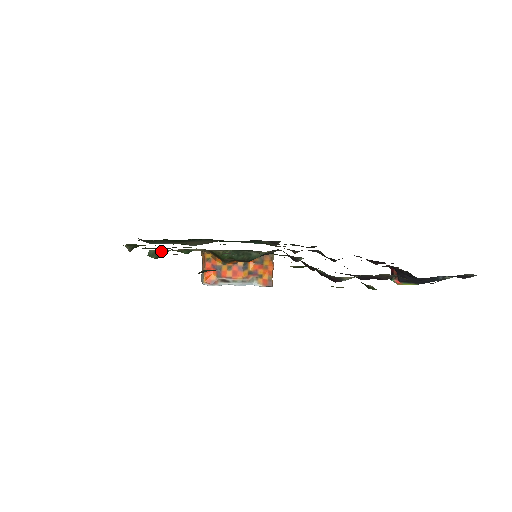
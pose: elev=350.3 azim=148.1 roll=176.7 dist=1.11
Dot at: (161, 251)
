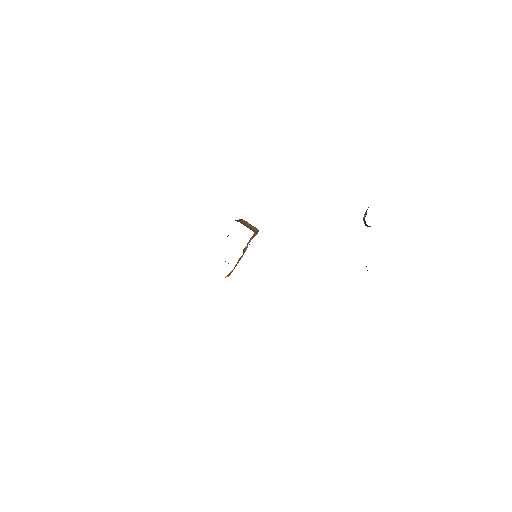
Dot at: occluded
